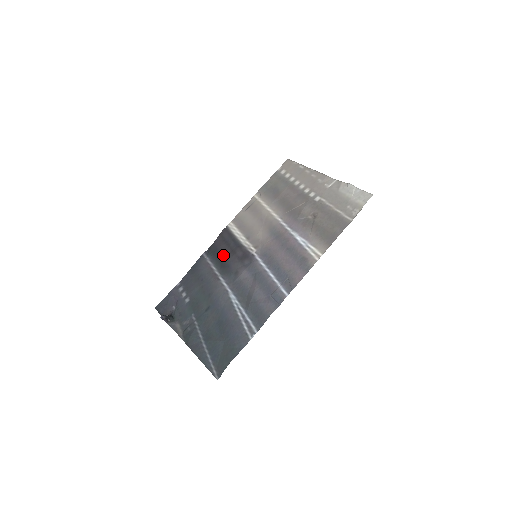
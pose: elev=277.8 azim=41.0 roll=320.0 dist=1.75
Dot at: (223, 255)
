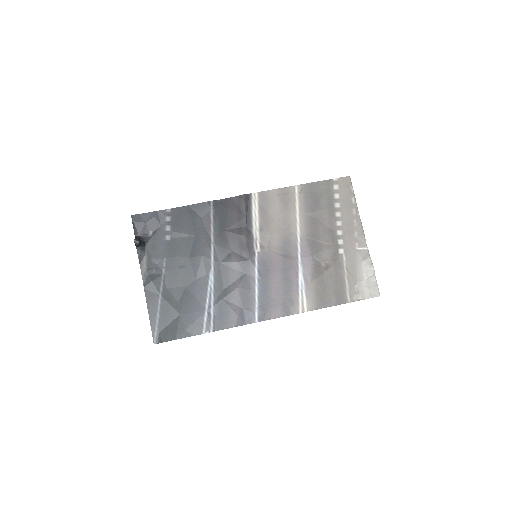
Dot at: (229, 224)
